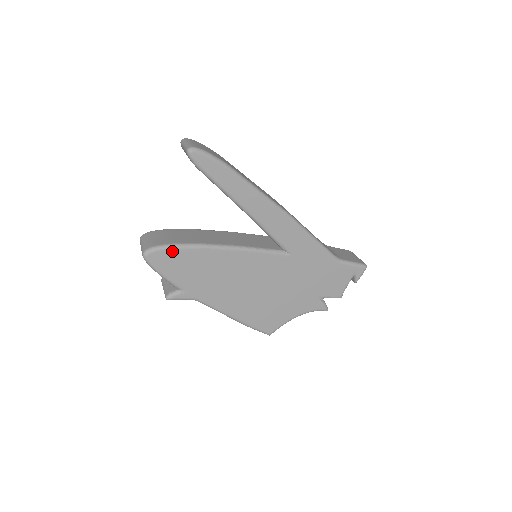
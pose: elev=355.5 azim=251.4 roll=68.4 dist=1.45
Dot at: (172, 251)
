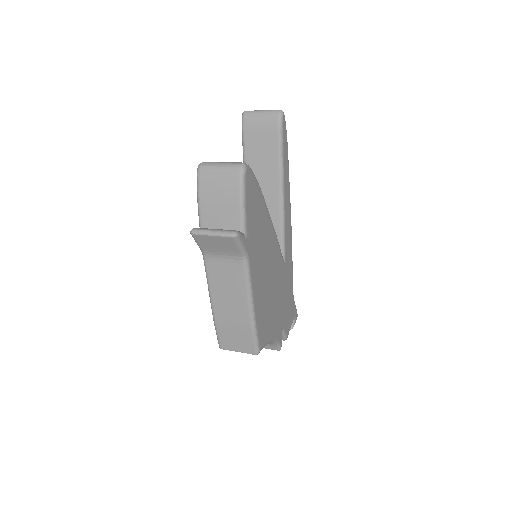
Dot at: (256, 183)
